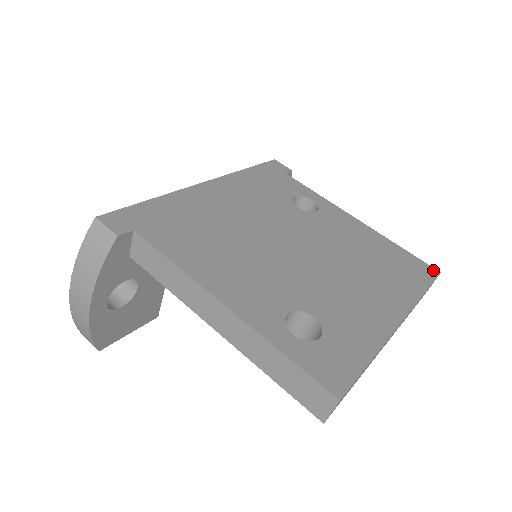
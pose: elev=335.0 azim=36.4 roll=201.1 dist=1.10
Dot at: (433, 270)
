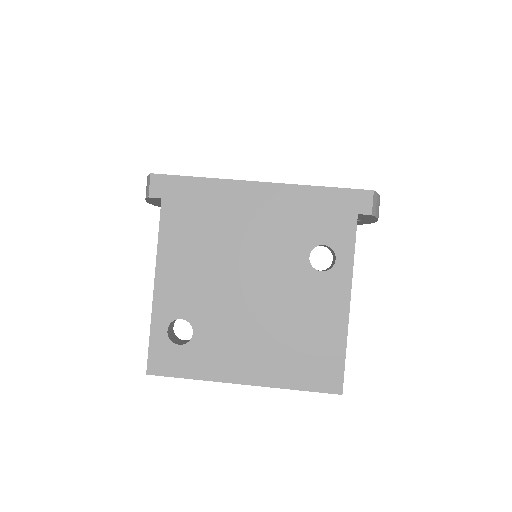
Dot at: (338, 388)
